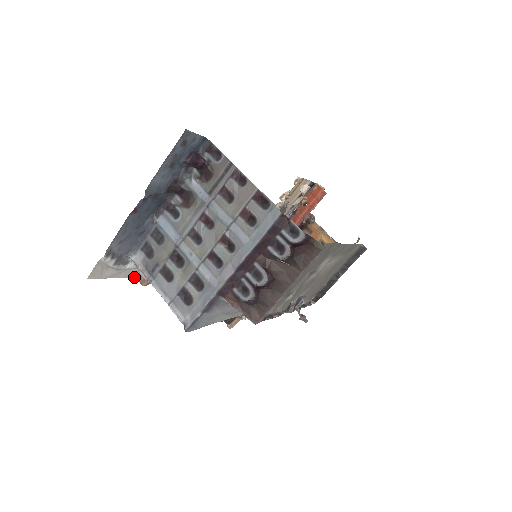
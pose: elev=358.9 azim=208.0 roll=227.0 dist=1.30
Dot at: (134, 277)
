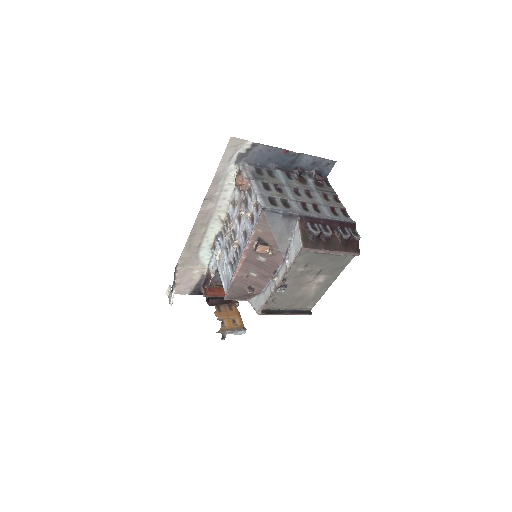
Dot at: (215, 175)
